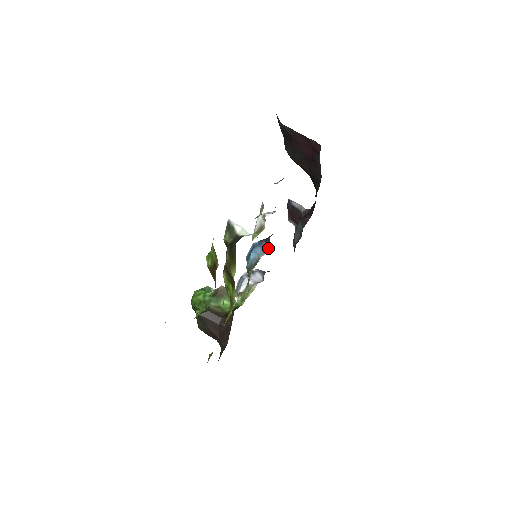
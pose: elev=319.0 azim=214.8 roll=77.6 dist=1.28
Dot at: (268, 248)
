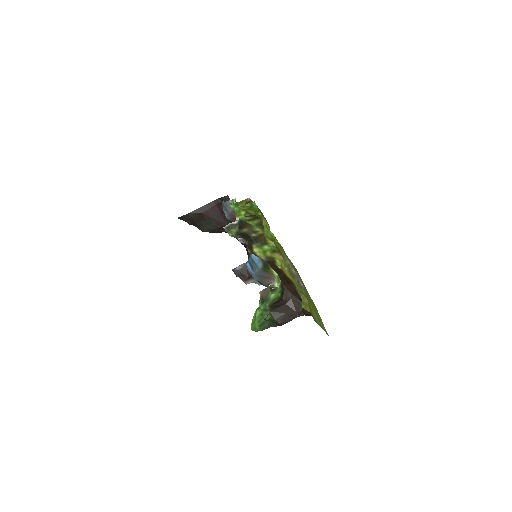
Dot at: occluded
